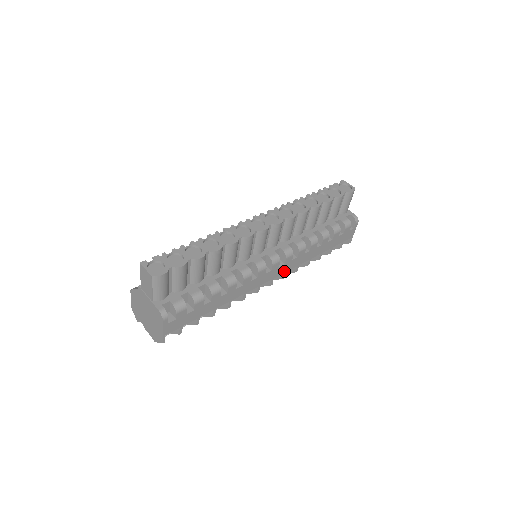
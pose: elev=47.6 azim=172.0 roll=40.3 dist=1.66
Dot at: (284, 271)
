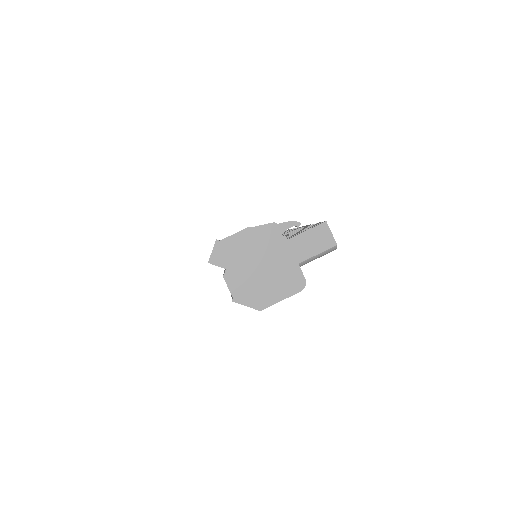
Dot at: occluded
